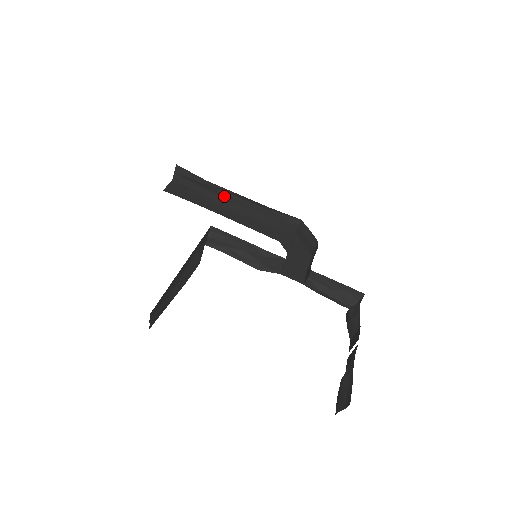
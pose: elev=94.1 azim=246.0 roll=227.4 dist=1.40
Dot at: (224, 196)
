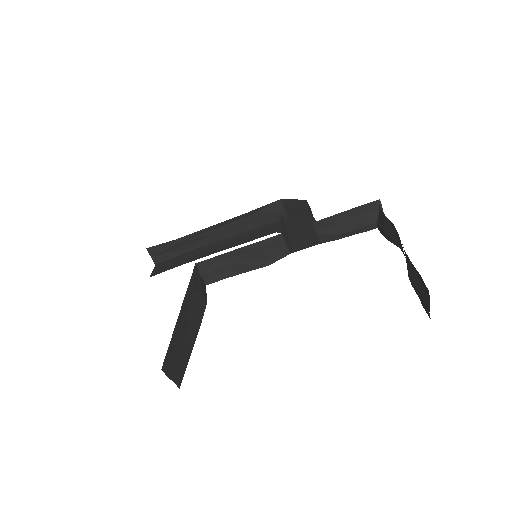
Dot at: (204, 239)
